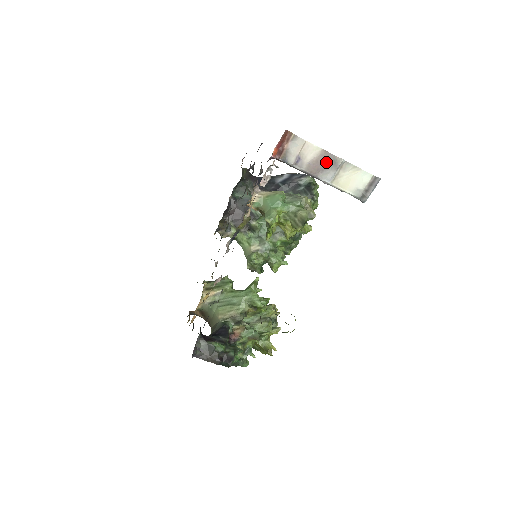
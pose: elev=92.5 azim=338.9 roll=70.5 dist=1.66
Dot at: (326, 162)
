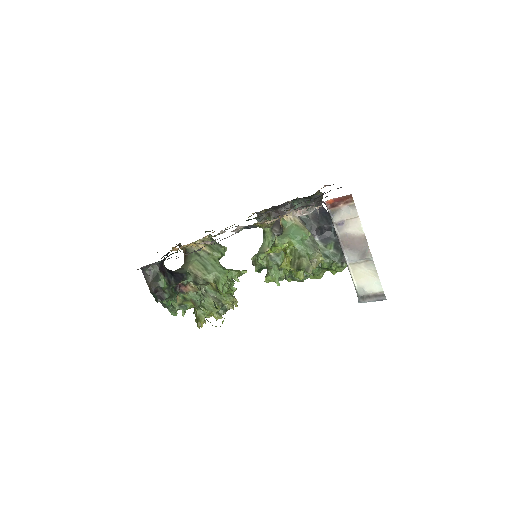
Dot at: (359, 246)
